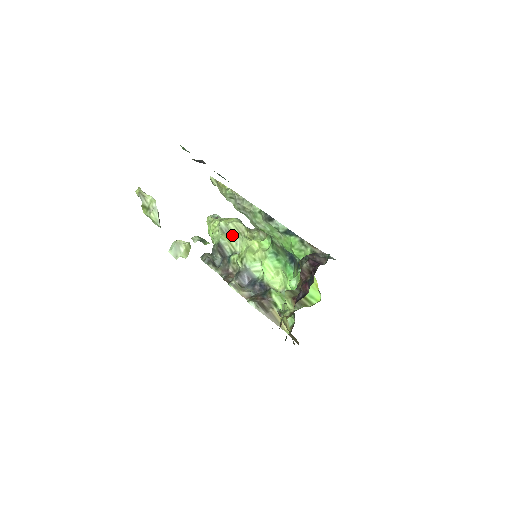
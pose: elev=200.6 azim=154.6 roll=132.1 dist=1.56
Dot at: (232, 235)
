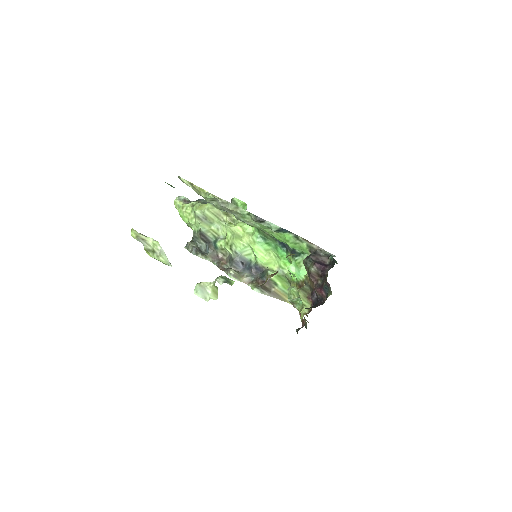
Dot at: (211, 221)
